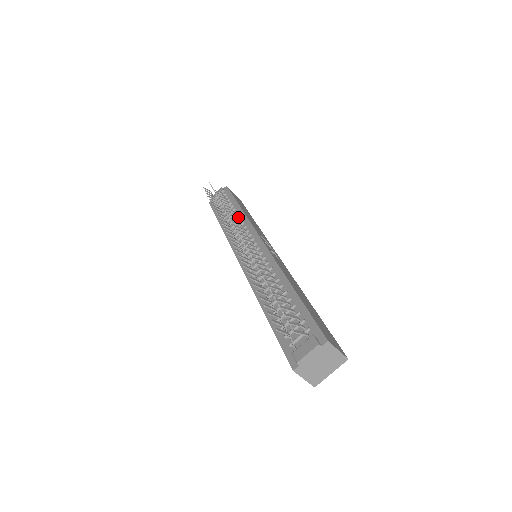
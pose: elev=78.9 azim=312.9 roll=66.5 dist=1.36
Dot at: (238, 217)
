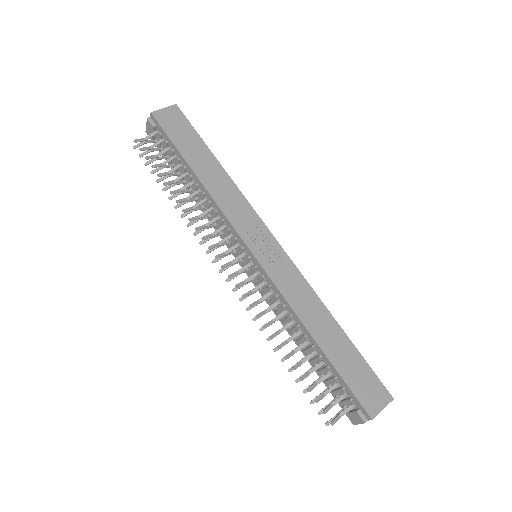
Dot at: (204, 195)
